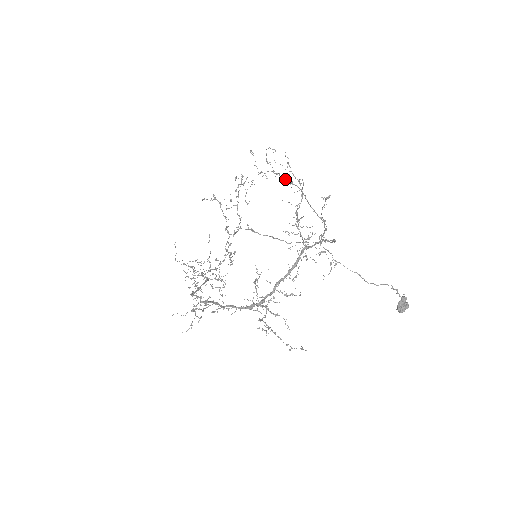
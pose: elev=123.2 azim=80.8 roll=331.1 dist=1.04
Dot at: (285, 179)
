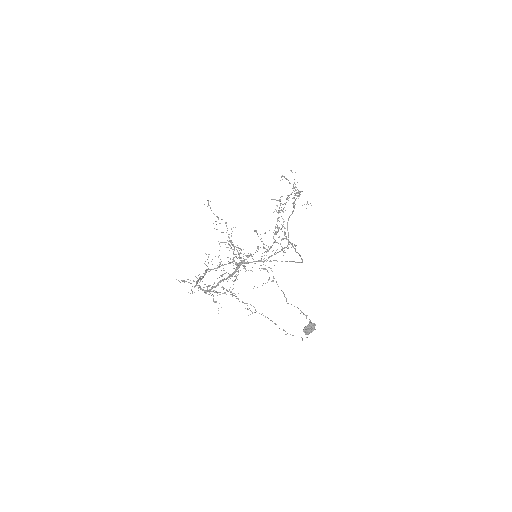
Dot at: (294, 202)
